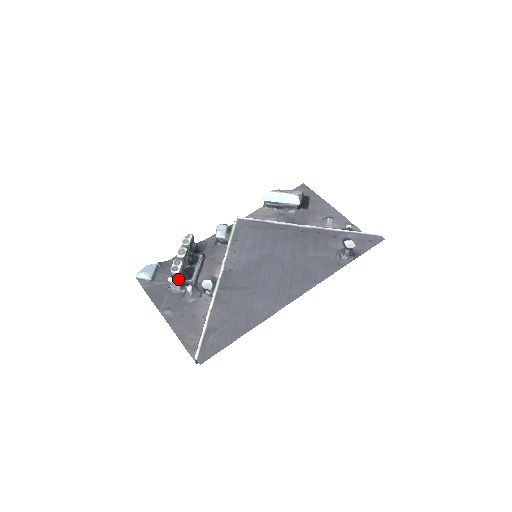
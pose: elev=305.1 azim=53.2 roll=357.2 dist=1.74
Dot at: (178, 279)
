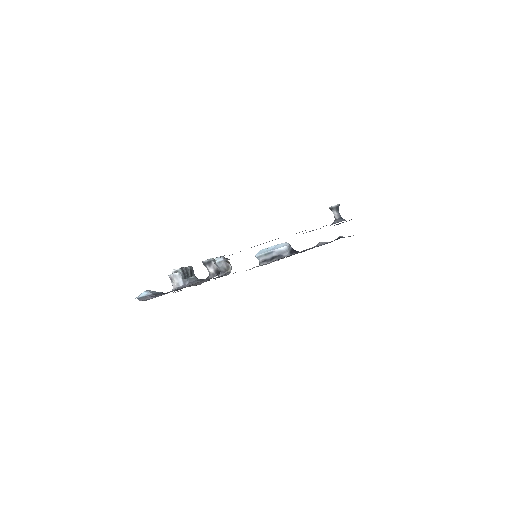
Dot at: occluded
